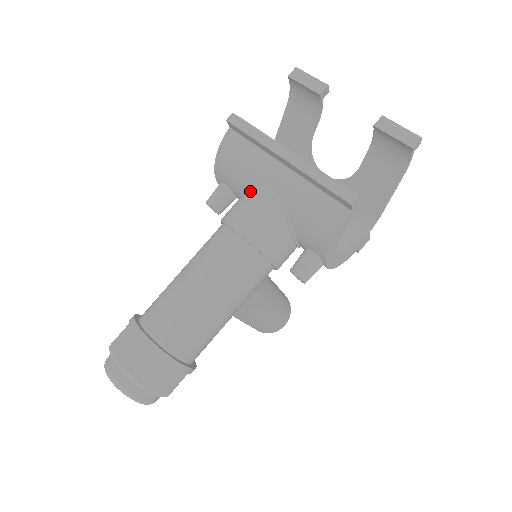
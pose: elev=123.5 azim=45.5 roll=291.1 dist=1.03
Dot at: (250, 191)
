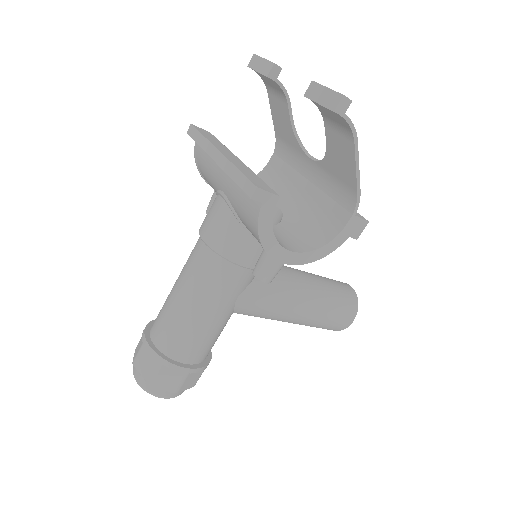
Dot at: (217, 195)
